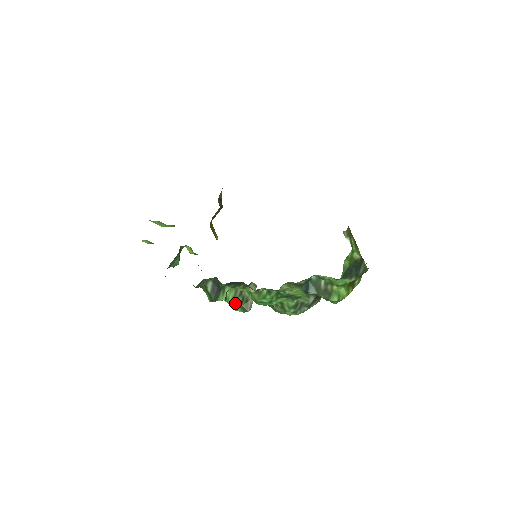
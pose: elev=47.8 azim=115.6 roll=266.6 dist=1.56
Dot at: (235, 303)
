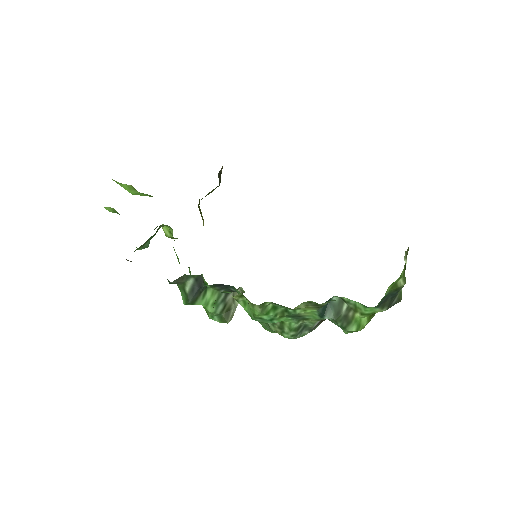
Dot at: (214, 310)
